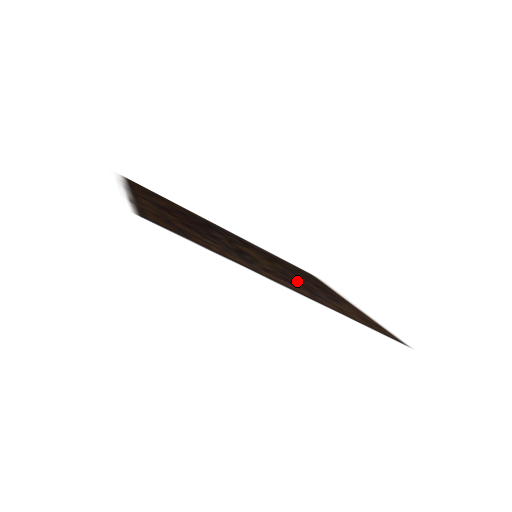
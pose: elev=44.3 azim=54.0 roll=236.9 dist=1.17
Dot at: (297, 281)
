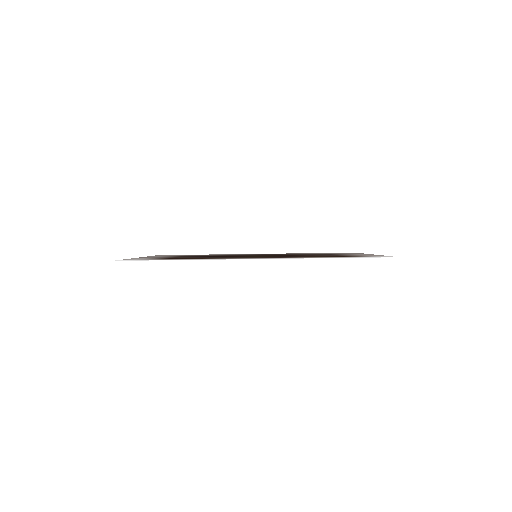
Dot at: (285, 256)
